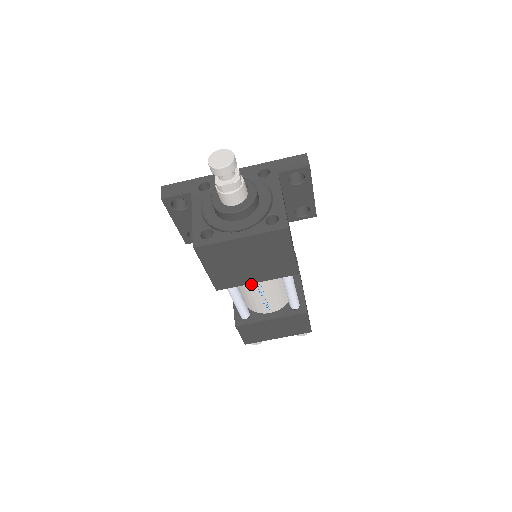
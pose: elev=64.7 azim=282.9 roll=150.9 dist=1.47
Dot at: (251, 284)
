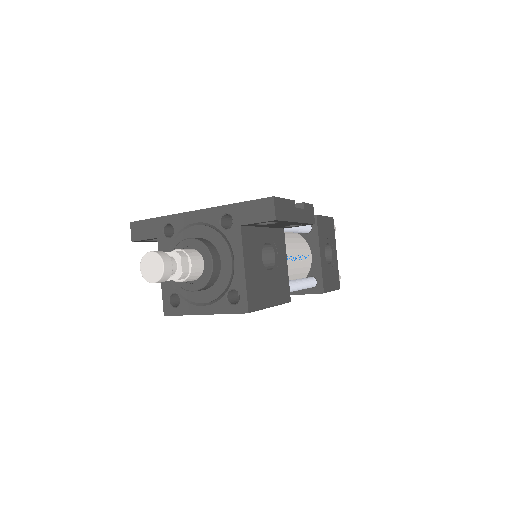
Dot at: occluded
